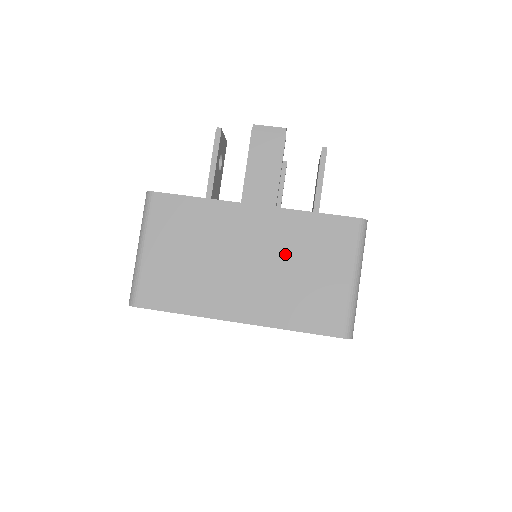
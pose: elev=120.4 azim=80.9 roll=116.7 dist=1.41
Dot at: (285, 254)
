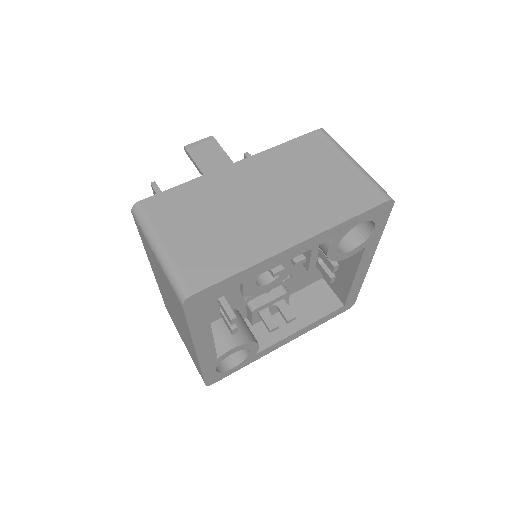
Dot at: (289, 177)
